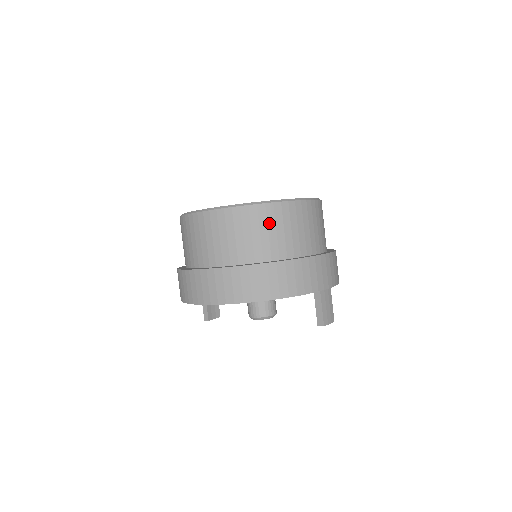
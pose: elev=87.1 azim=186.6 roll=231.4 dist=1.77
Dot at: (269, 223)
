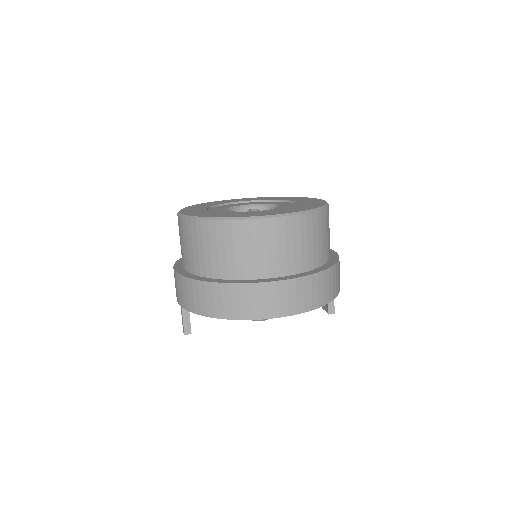
Dot at: (325, 227)
